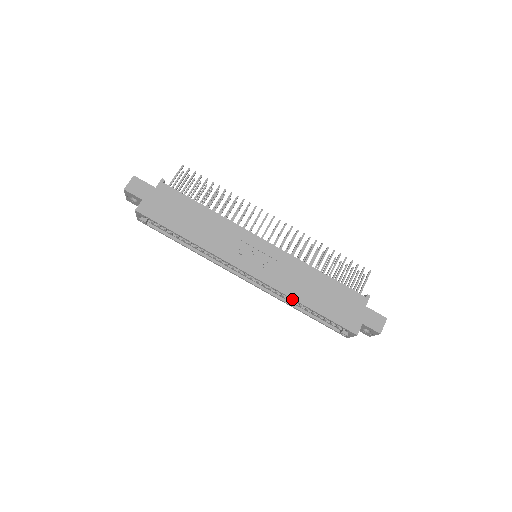
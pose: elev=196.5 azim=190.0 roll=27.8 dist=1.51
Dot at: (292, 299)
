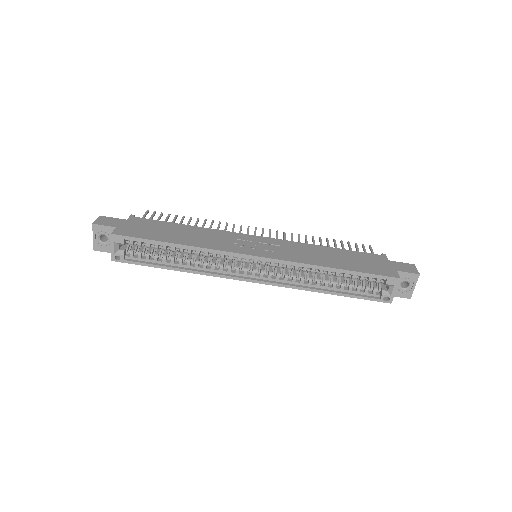
Dot at: (316, 267)
